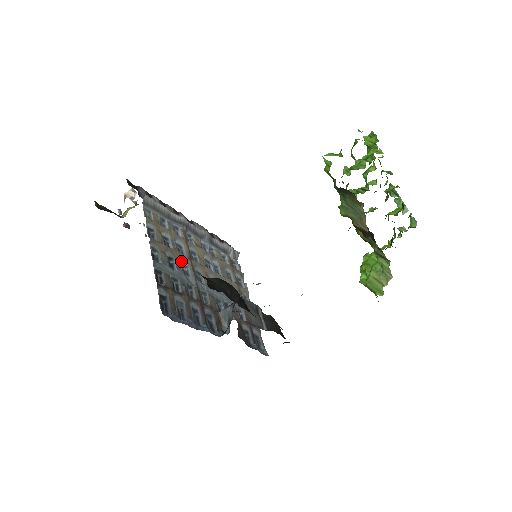
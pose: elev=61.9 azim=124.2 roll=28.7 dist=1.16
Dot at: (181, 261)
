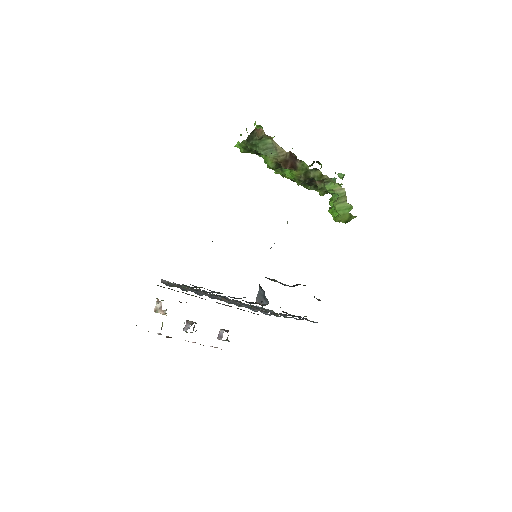
Dot at: occluded
